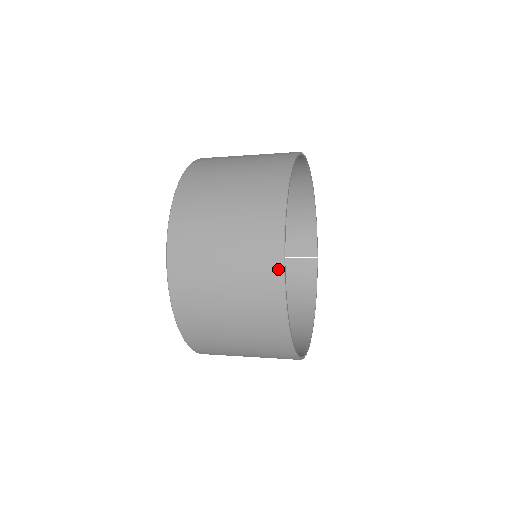
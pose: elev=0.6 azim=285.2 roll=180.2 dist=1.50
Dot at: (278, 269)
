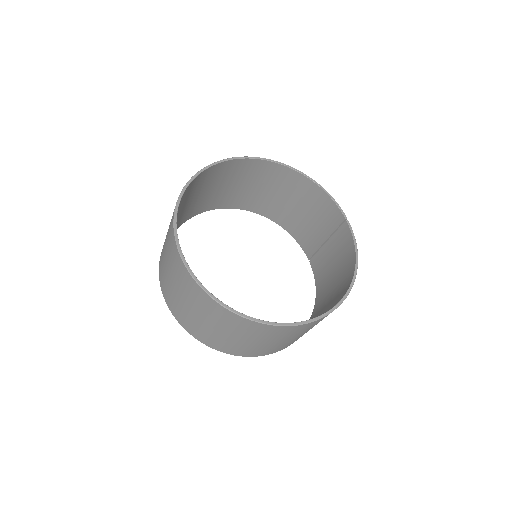
Dot at: (182, 264)
